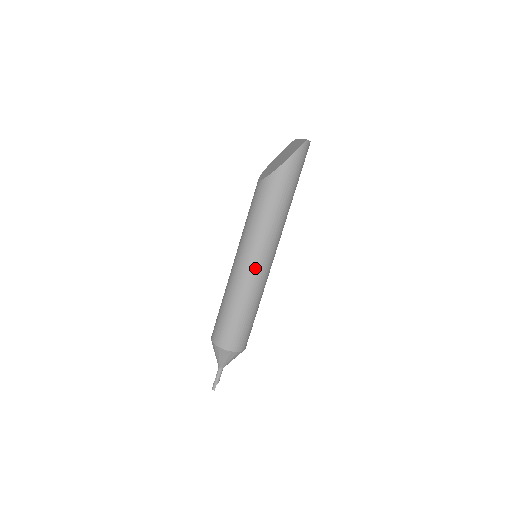
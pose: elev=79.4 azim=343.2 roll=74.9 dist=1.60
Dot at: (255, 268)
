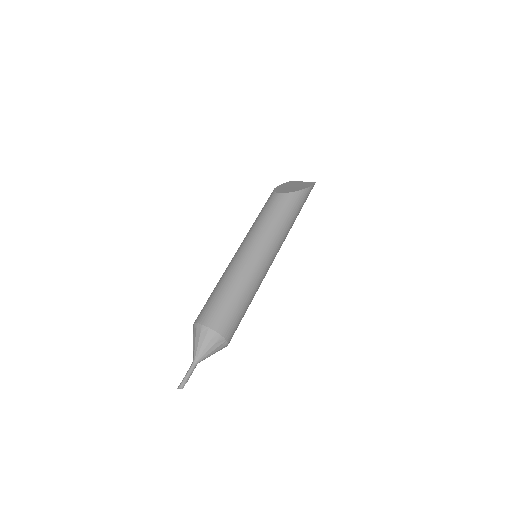
Dot at: (267, 263)
